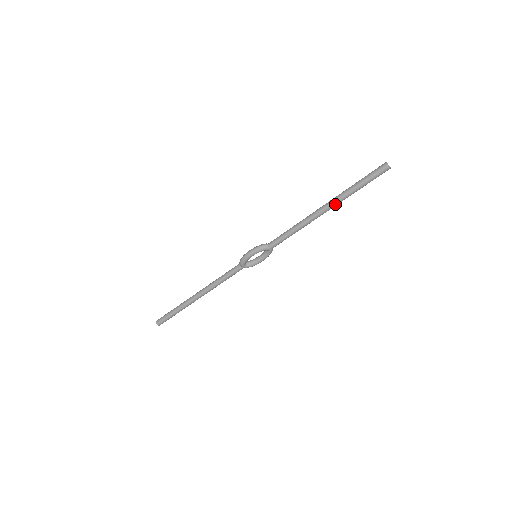
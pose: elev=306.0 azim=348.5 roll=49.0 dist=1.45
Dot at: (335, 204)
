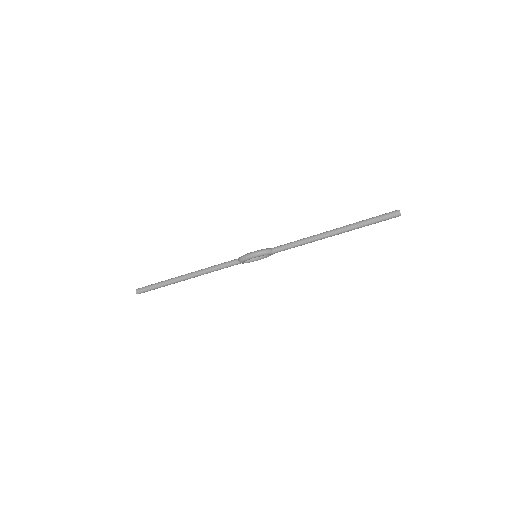
Dot at: (344, 232)
